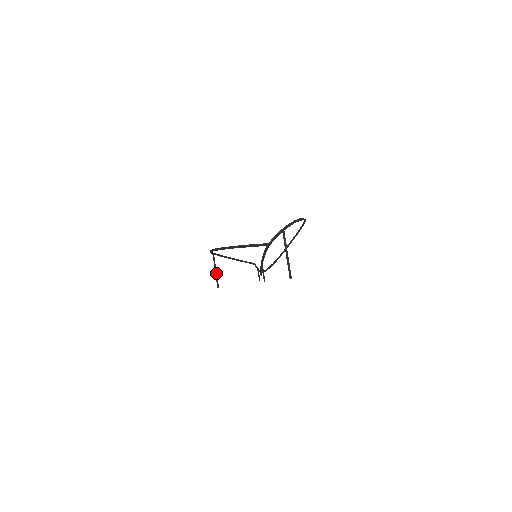
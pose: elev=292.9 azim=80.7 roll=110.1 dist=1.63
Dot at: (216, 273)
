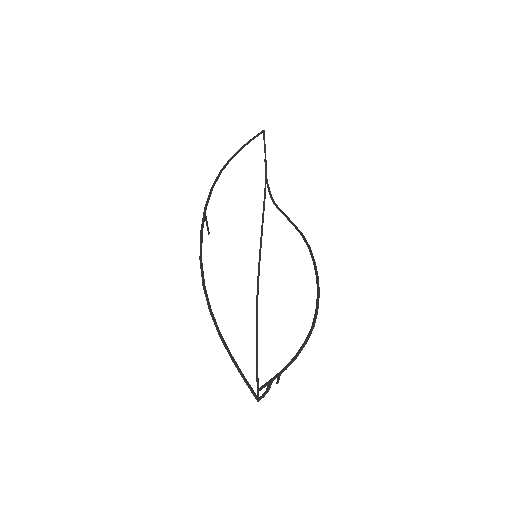
Dot at: (207, 226)
